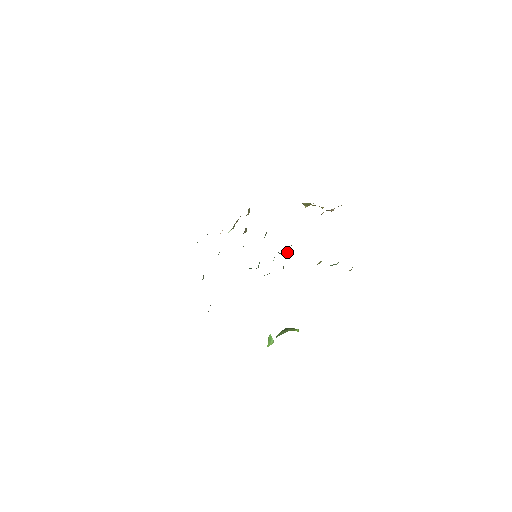
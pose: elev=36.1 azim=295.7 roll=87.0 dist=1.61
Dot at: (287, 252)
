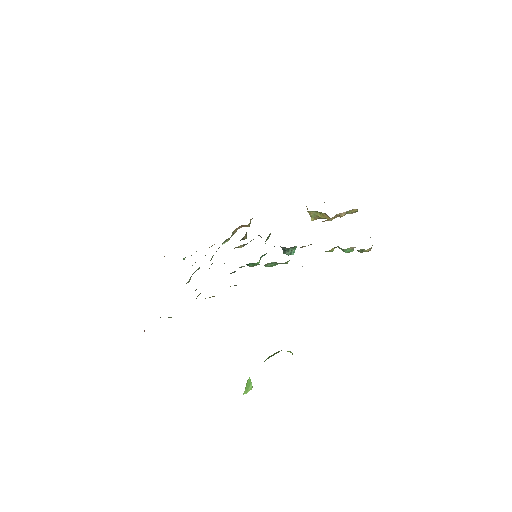
Dot at: (292, 251)
